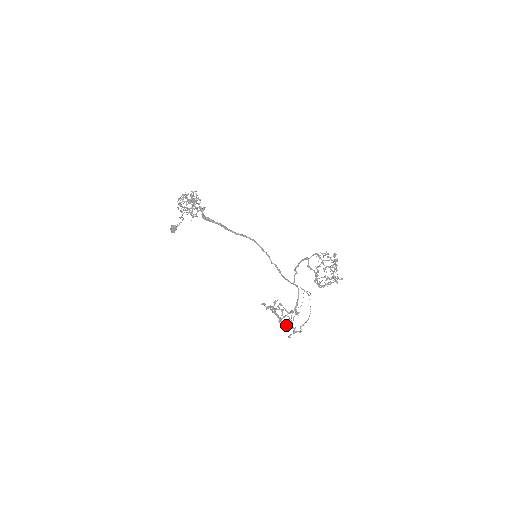
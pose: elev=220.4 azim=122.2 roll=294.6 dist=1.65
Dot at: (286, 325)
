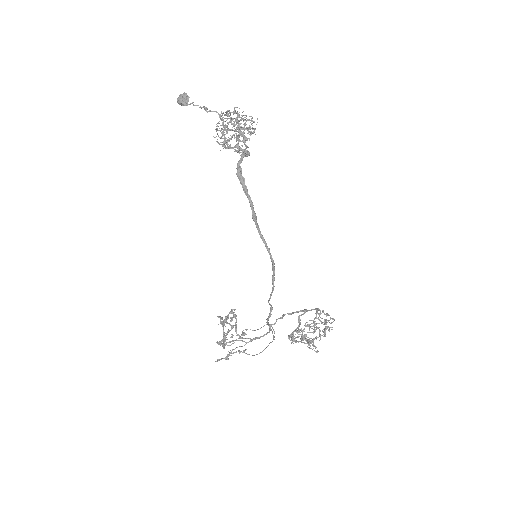
Dot at: occluded
